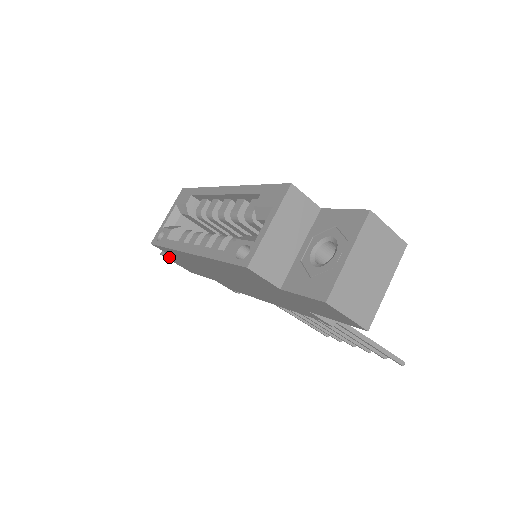
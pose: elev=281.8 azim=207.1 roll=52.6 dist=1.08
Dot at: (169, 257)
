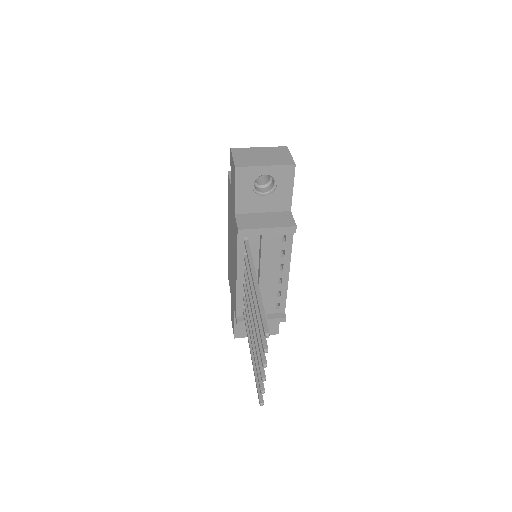
Dot at: occluded
